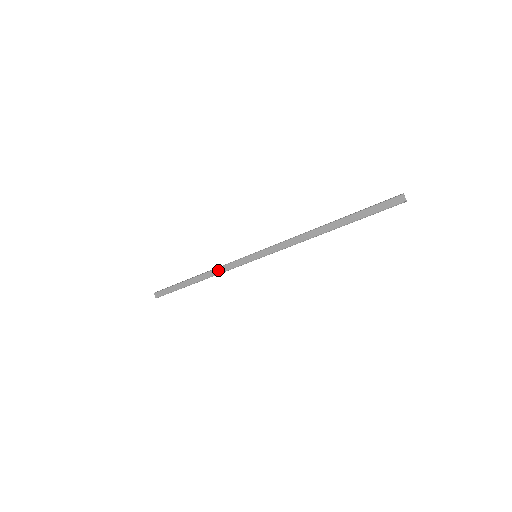
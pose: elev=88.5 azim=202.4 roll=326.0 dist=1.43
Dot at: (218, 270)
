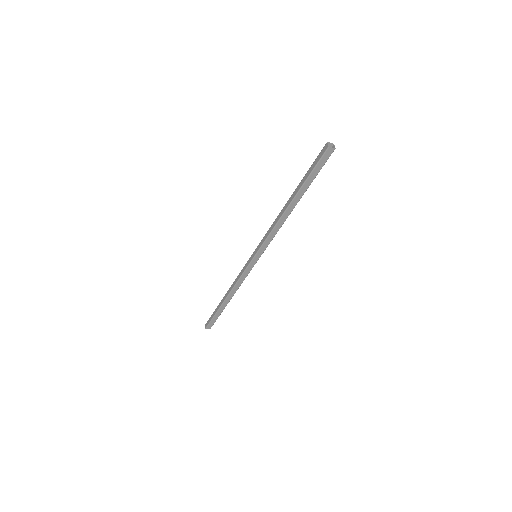
Dot at: (235, 280)
